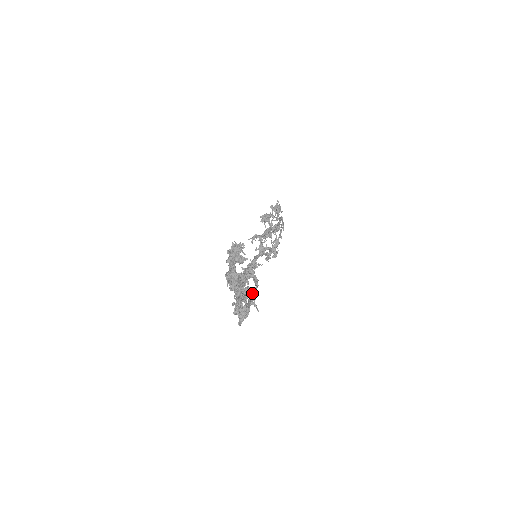
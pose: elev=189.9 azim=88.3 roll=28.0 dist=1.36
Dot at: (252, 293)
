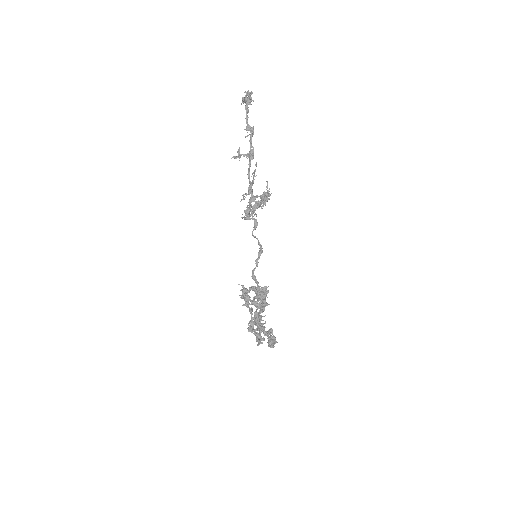
Dot at: occluded
